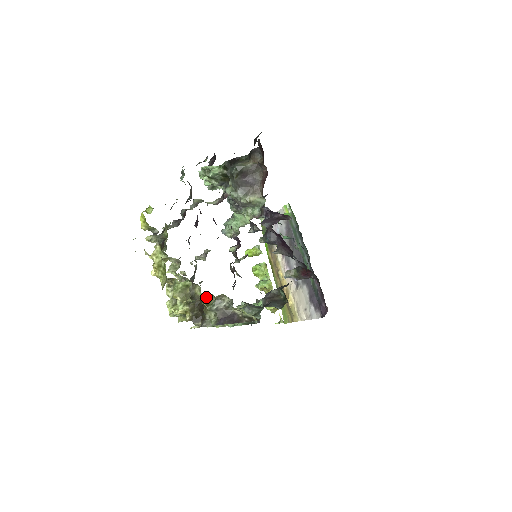
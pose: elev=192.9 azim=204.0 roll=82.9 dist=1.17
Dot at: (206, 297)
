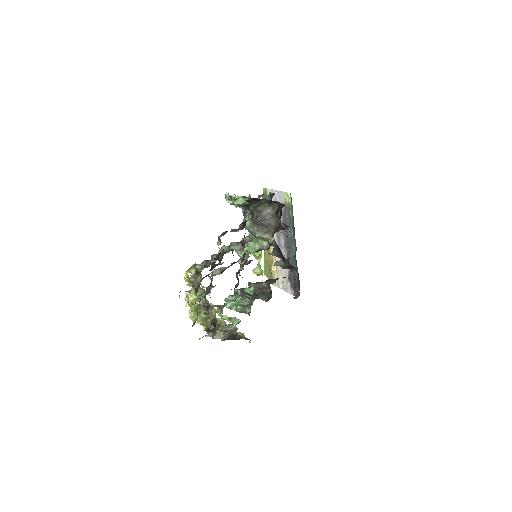
Dot at: (219, 320)
